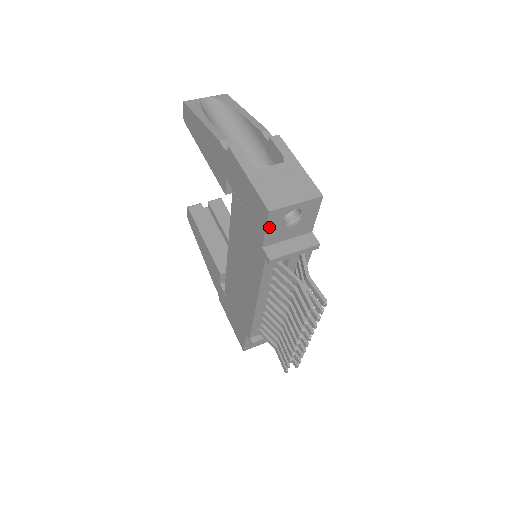
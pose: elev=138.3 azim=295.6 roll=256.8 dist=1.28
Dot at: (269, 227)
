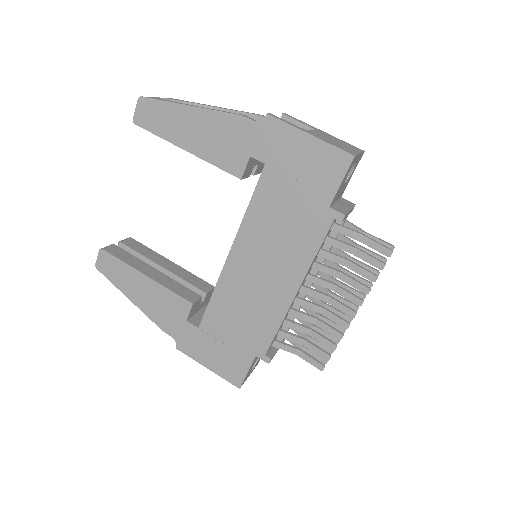
Dot at: (344, 179)
